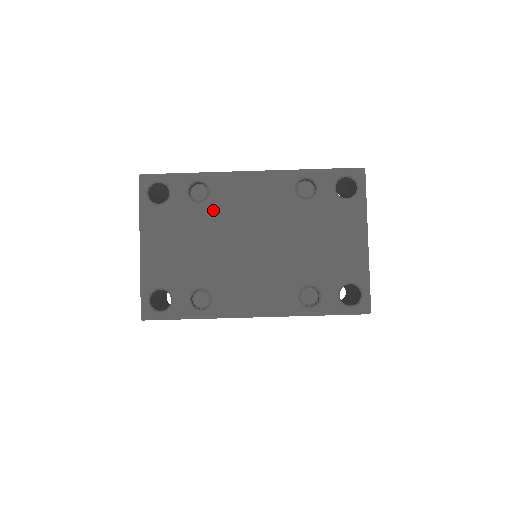
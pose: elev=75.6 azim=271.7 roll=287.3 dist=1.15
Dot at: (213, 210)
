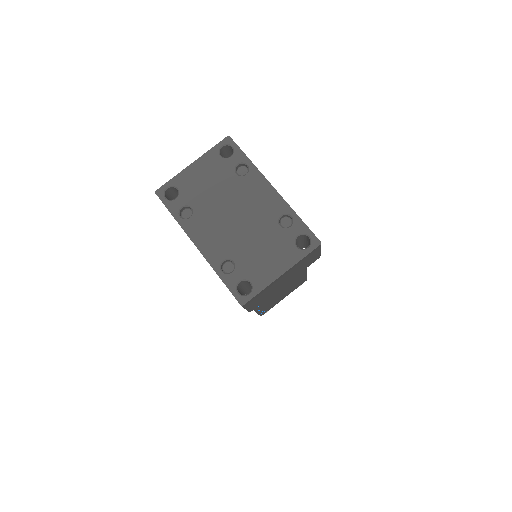
Dot at: (237, 183)
